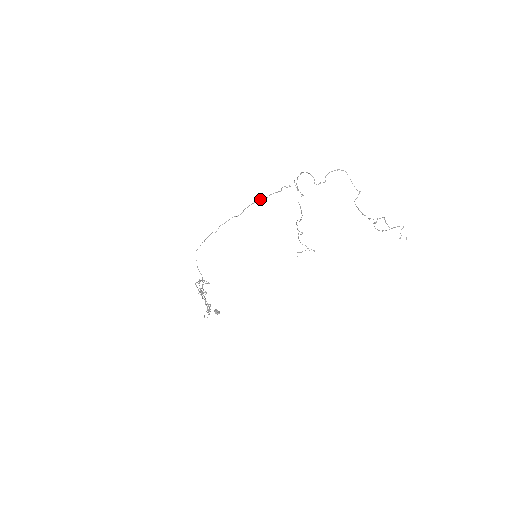
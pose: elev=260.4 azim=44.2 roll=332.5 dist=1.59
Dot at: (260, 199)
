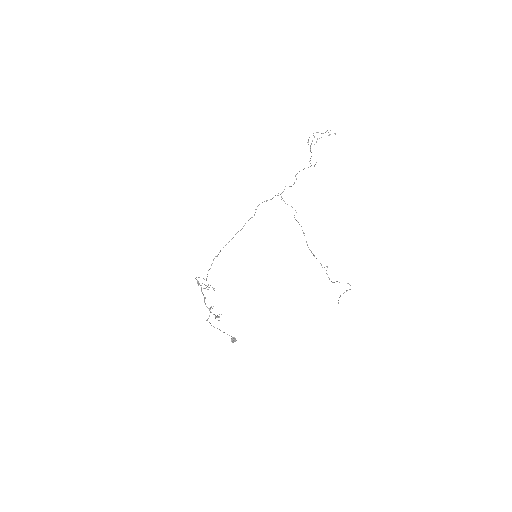
Dot at: (254, 215)
